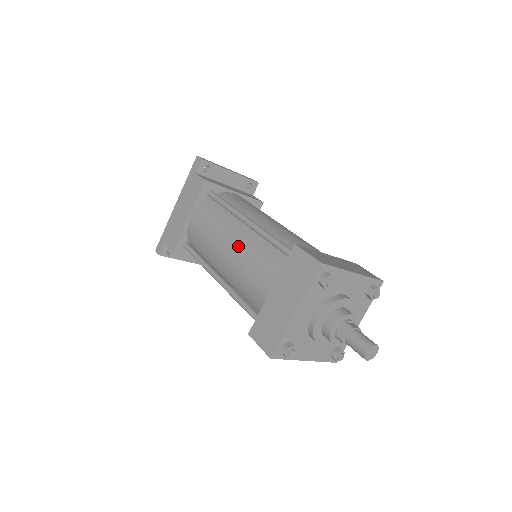
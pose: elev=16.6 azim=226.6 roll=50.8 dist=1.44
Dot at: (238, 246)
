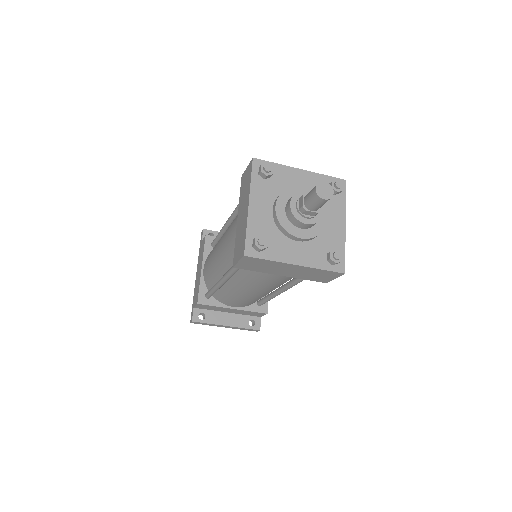
Dot at: occluded
